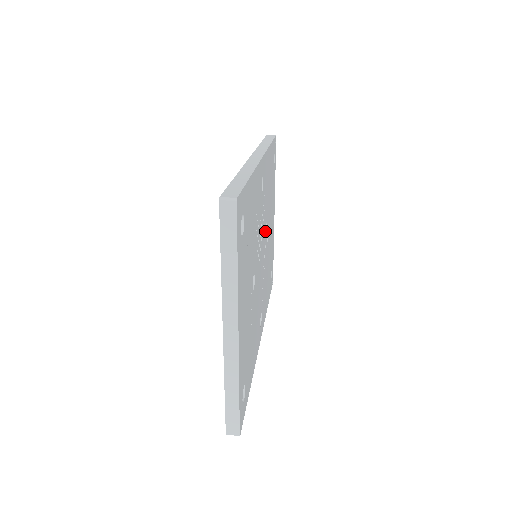
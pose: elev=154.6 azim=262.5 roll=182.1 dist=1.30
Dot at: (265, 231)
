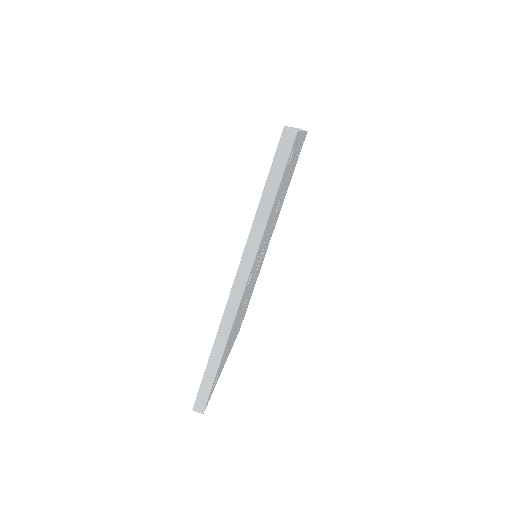
Dot at: (268, 233)
